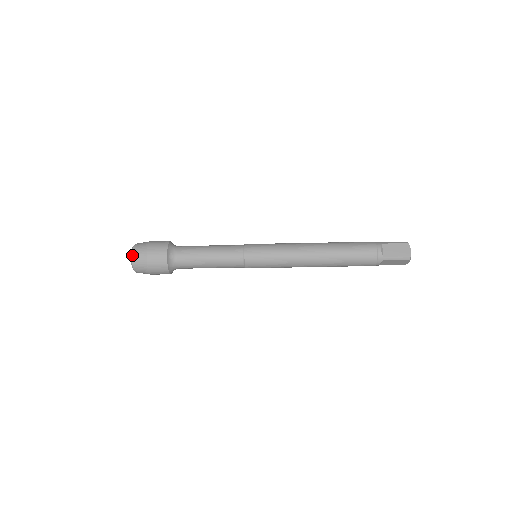
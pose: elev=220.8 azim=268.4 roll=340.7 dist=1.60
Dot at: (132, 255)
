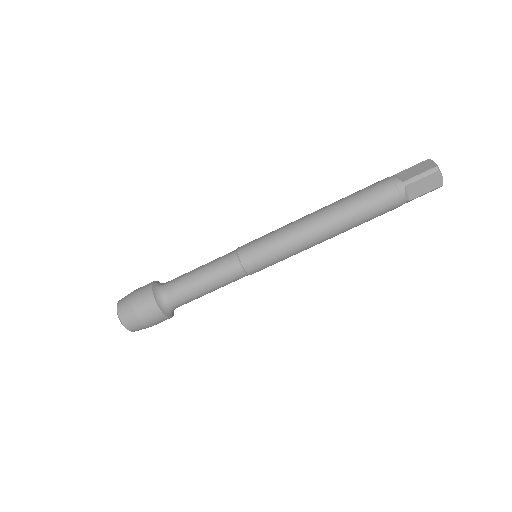
Dot at: (117, 306)
